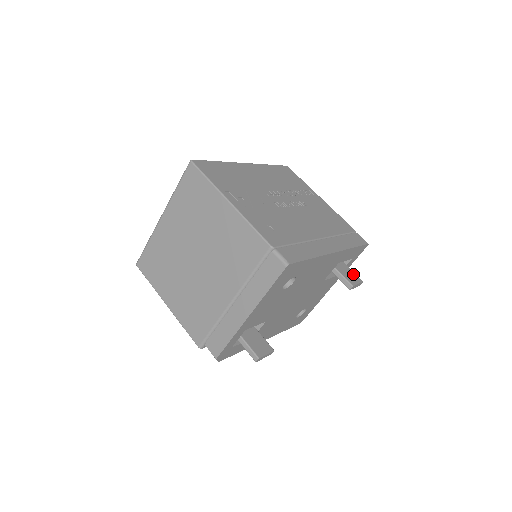
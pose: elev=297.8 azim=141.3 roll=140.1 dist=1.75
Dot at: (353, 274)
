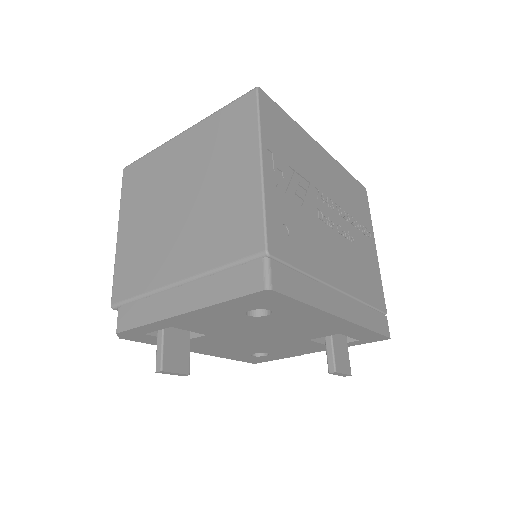
Dot at: (347, 358)
